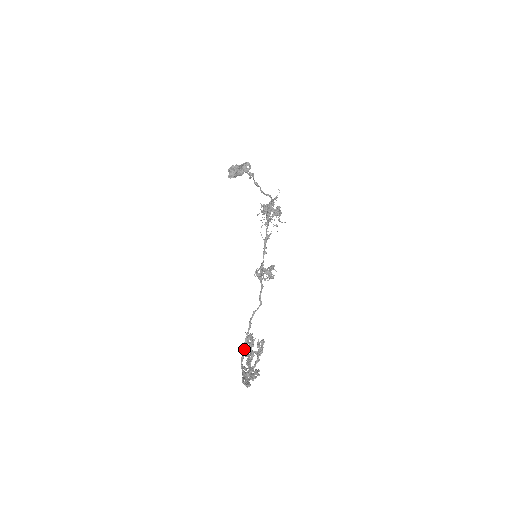
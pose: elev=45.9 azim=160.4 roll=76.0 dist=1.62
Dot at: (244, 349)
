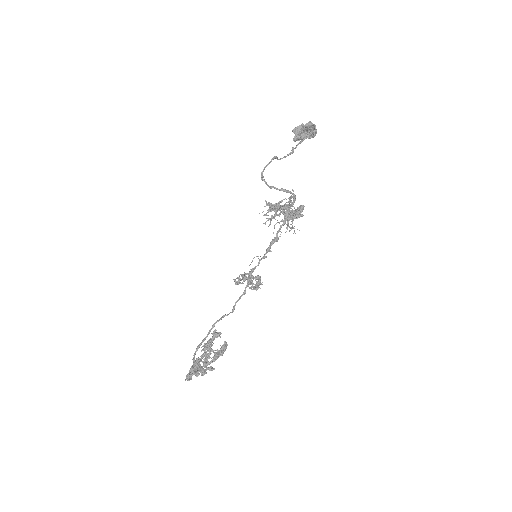
Dot at: (199, 345)
